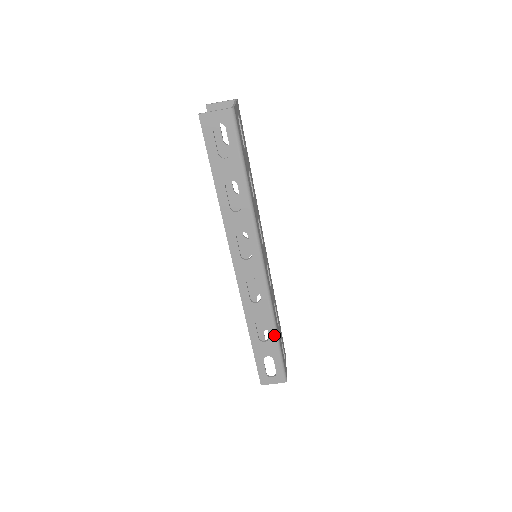
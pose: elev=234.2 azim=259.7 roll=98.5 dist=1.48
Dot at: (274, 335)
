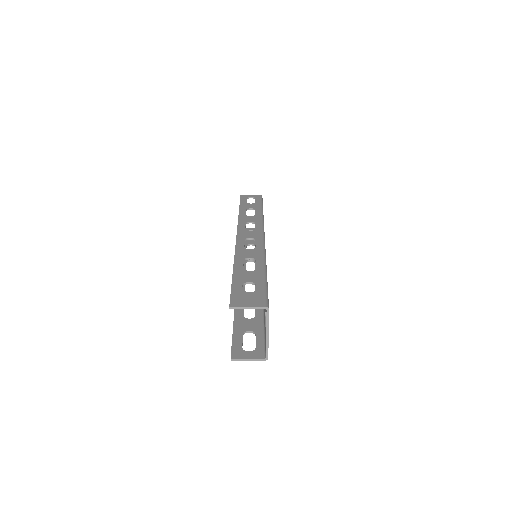
Dot at: occluded
